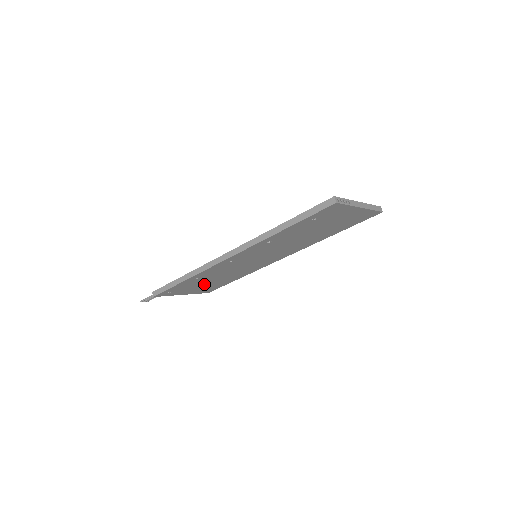
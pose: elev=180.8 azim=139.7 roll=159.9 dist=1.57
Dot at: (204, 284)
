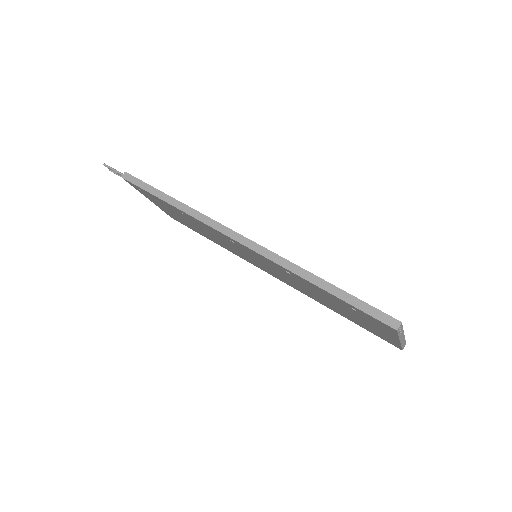
Dot at: occluded
